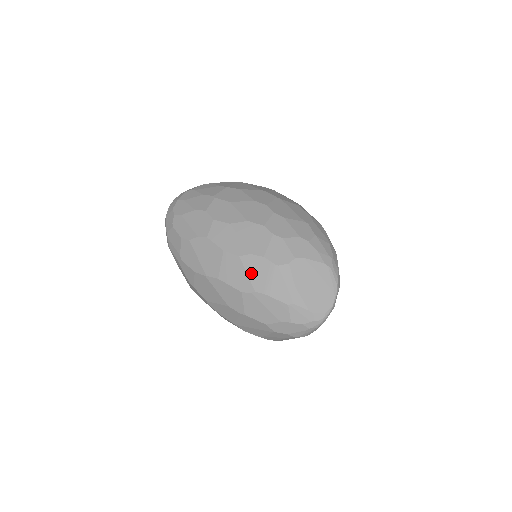
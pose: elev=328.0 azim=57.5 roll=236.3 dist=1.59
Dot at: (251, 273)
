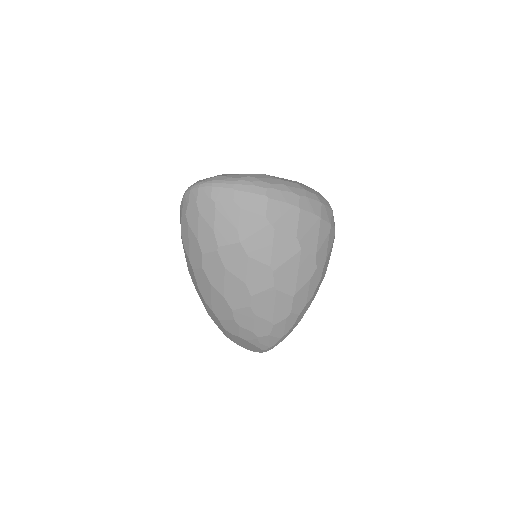
Dot at: (209, 311)
